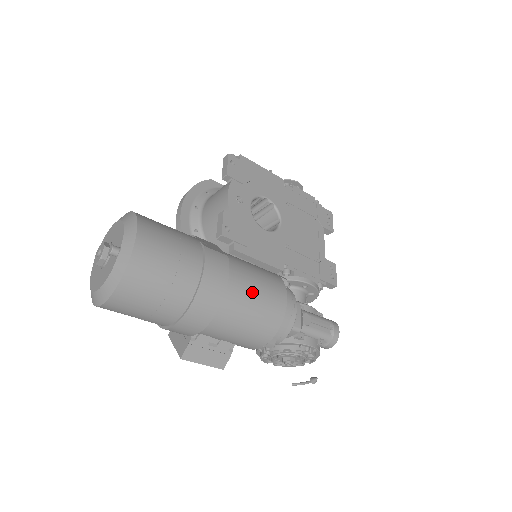
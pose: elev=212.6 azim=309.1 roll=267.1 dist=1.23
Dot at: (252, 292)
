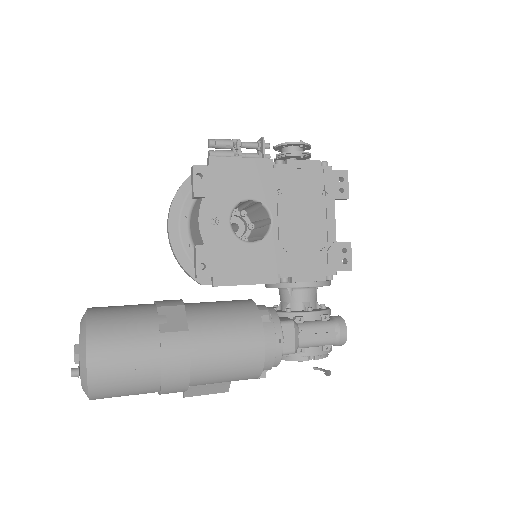
Dot at: (222, 356)
